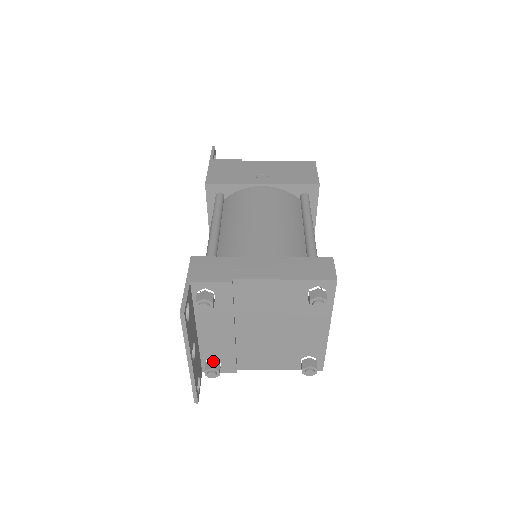
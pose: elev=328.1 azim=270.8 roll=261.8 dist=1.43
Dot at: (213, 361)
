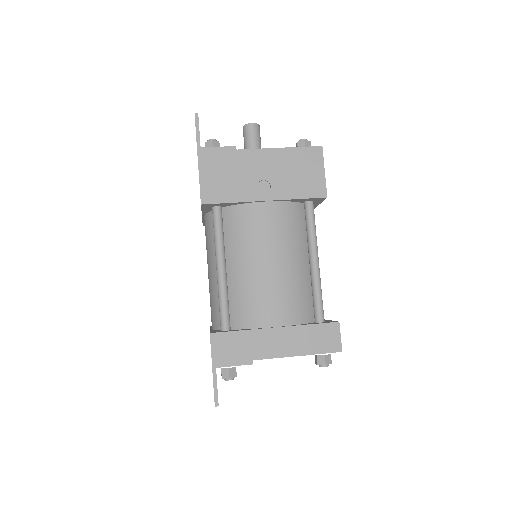
Dot at: occluded
